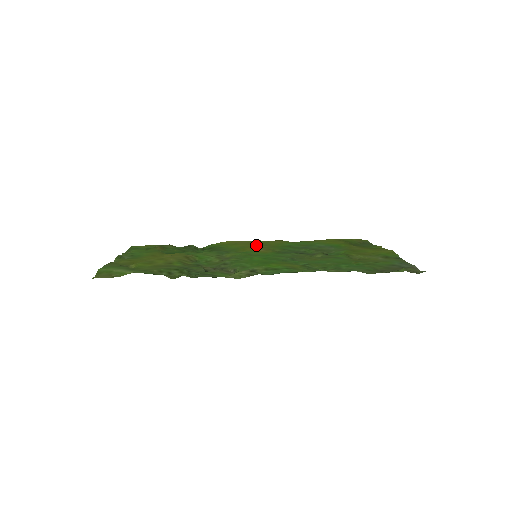
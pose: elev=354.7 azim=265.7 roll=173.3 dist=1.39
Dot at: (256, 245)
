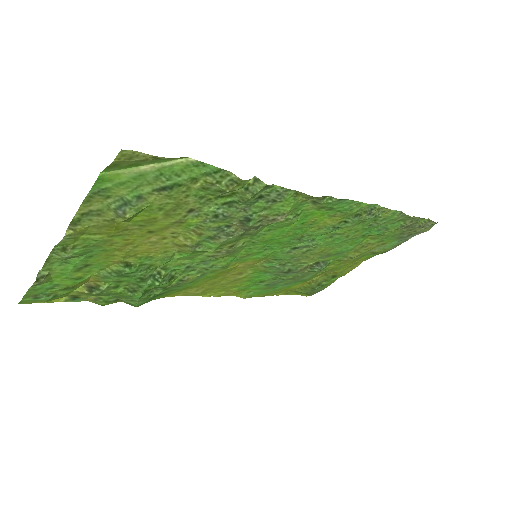
Dot at: (224, 279)
